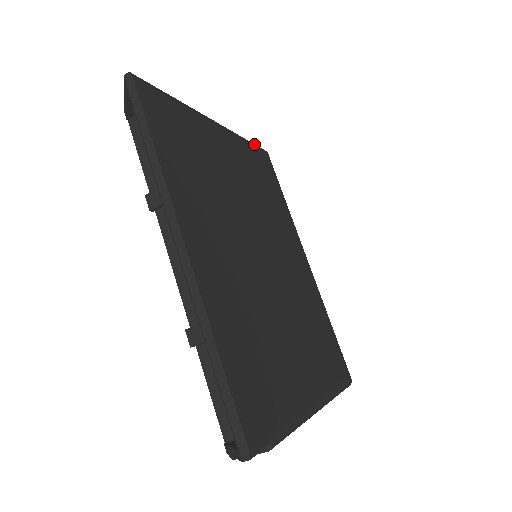
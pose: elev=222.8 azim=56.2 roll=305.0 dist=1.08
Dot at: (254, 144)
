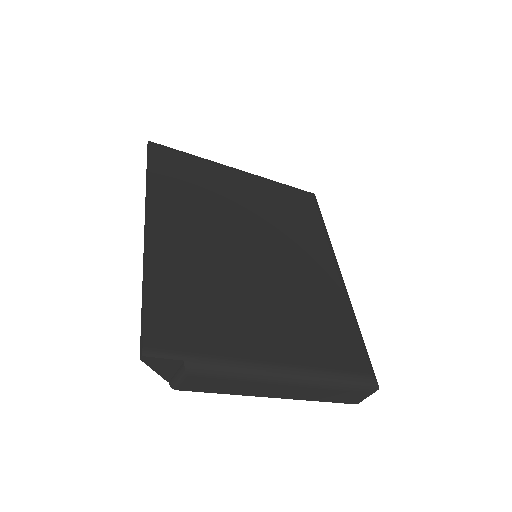
Dot at: (293, 187)
